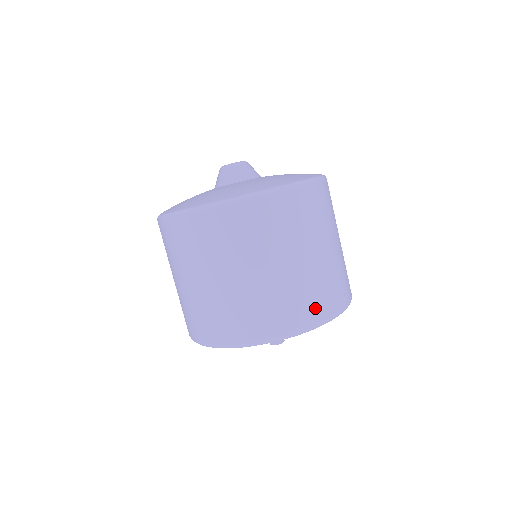
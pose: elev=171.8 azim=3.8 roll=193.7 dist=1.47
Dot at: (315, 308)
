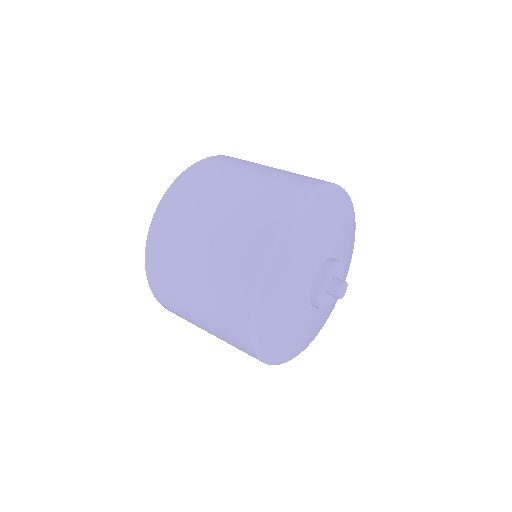
Dot at: (274, 206)
